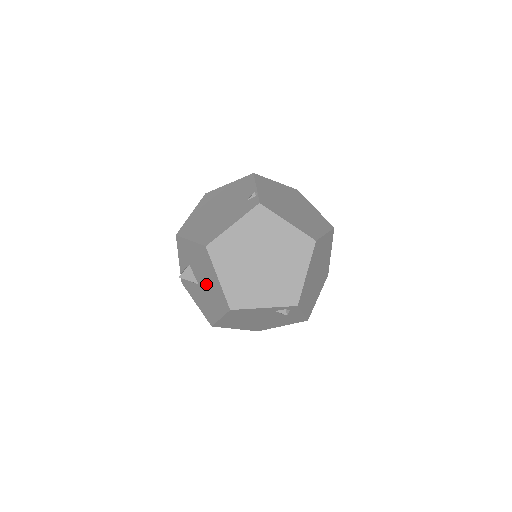
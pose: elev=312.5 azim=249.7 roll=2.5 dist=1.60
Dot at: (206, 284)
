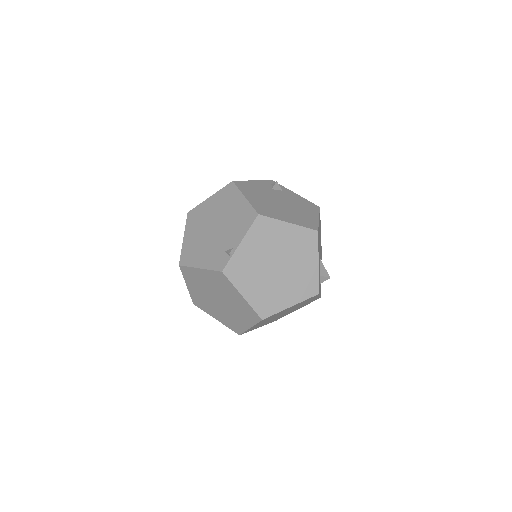
Dot at: occluded
